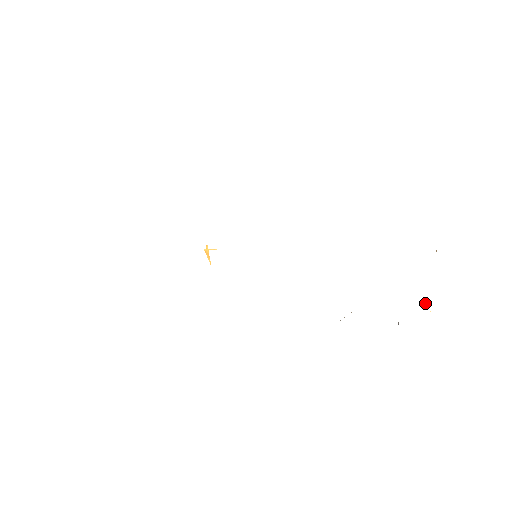
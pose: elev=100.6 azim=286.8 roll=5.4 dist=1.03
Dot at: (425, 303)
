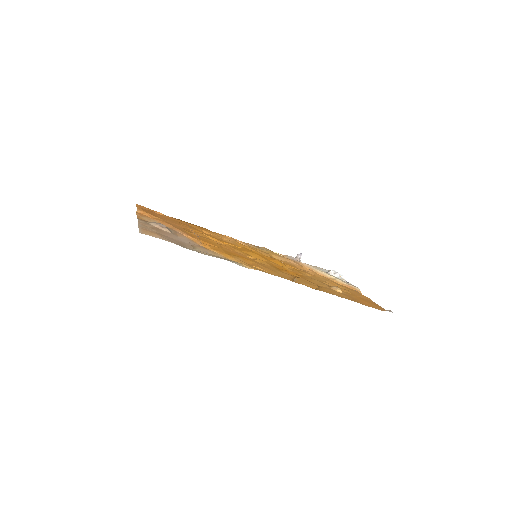
Dot at: occluded
